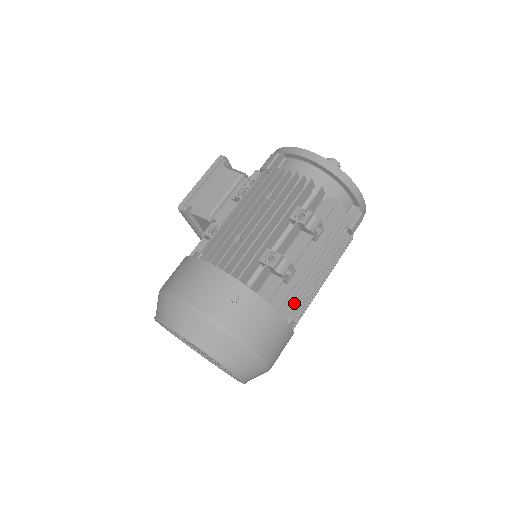
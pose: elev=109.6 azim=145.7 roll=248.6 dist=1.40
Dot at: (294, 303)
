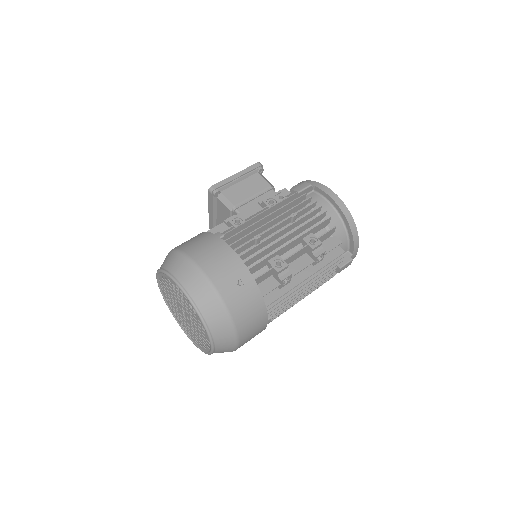
Dot at: (278, 306)
